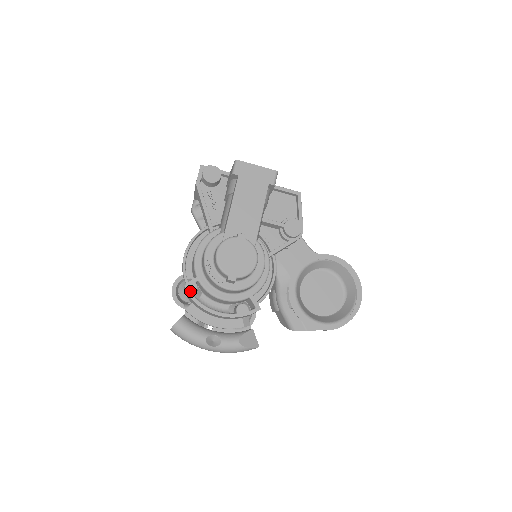
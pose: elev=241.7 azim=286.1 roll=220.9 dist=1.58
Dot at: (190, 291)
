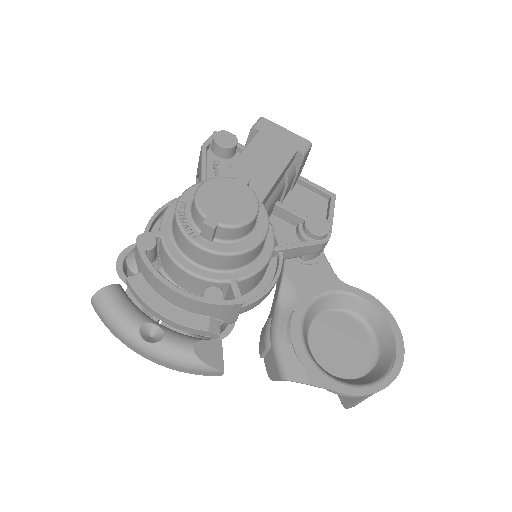
Dot at: (142, 244)
